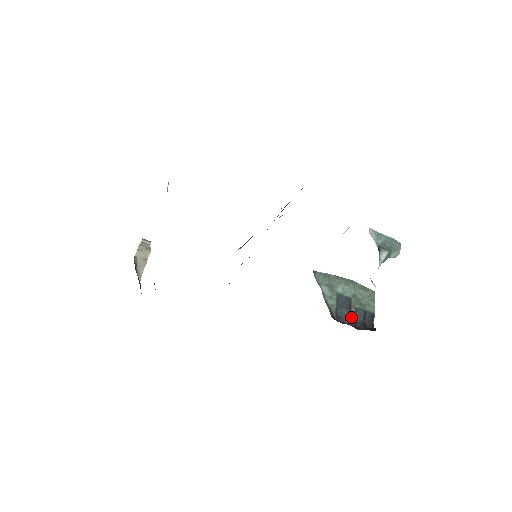
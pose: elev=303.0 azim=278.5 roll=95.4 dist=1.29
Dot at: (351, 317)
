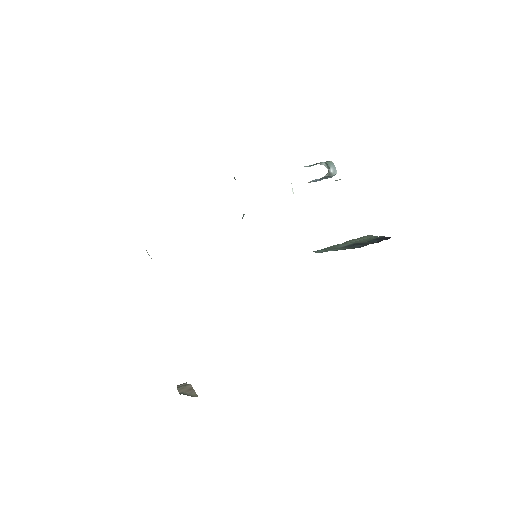
Dot at: occluded
